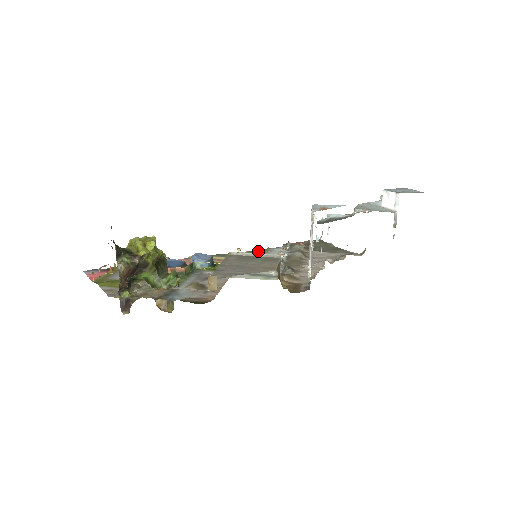
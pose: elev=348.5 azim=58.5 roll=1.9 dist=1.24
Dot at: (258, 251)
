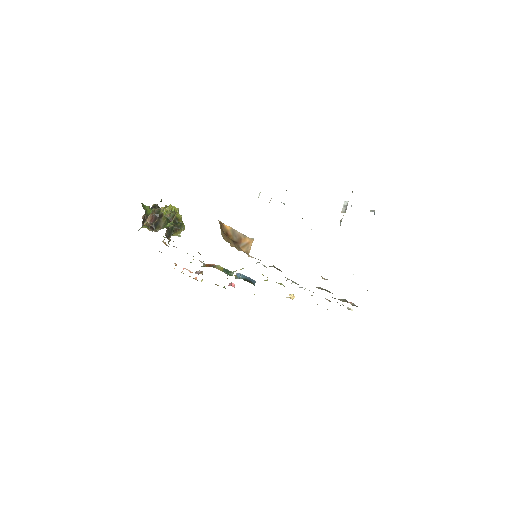
Dot at: occluded
